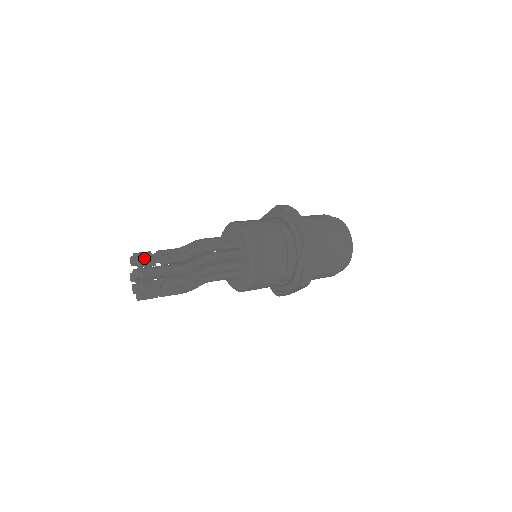
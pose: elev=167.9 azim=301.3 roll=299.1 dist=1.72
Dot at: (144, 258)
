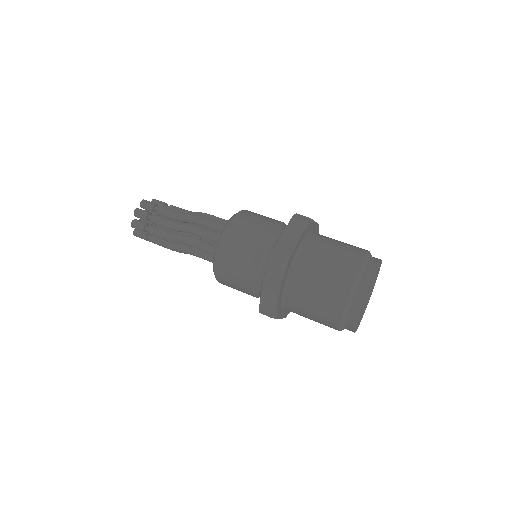
Dot at: (135, 226)
